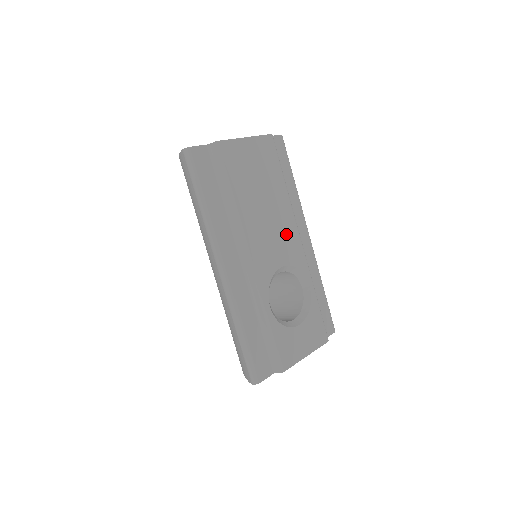
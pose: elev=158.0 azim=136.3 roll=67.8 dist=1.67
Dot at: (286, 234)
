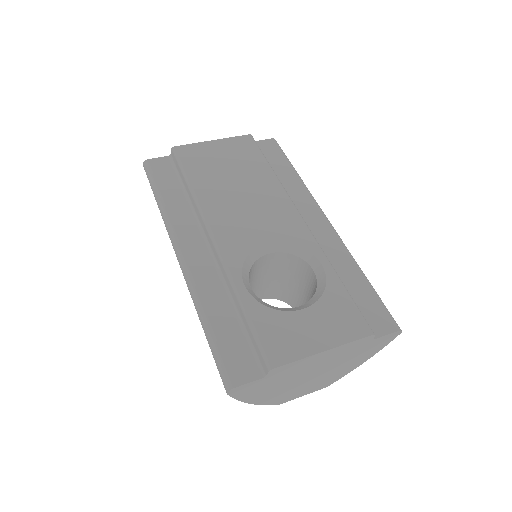
Dot at: (274, 212)
